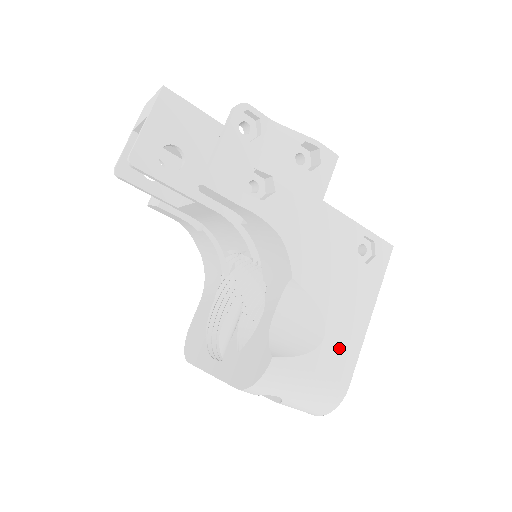
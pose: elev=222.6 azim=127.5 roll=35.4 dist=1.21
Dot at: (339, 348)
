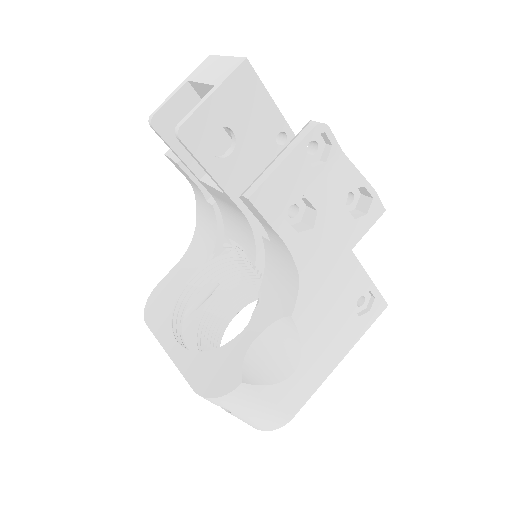
Dot at: (301, 384)
